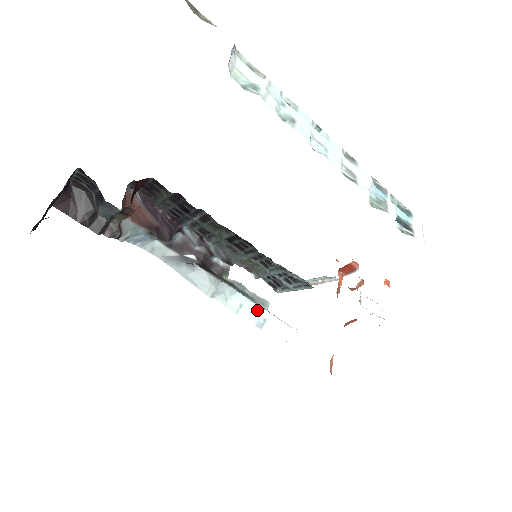
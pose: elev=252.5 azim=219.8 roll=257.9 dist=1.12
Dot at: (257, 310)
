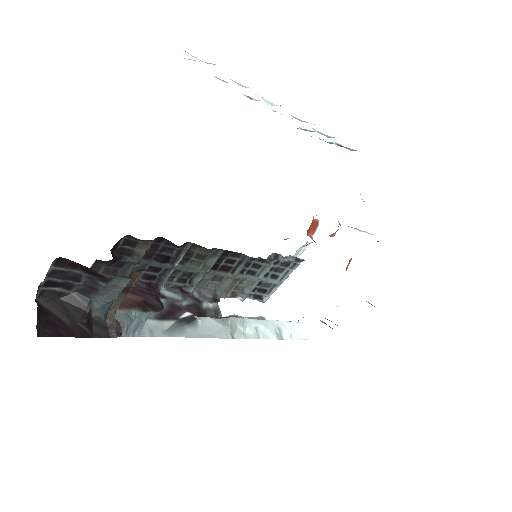
Dot at: (268, 324)
